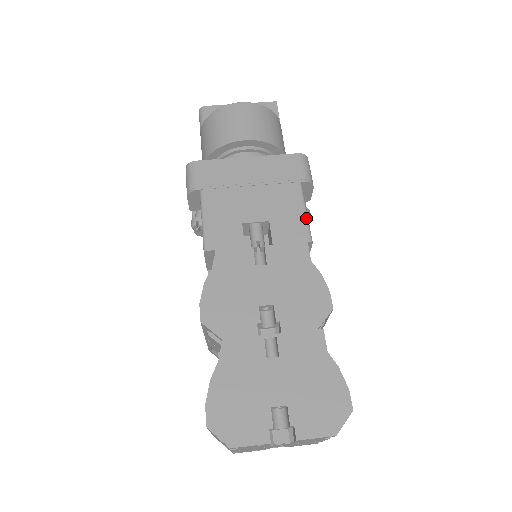
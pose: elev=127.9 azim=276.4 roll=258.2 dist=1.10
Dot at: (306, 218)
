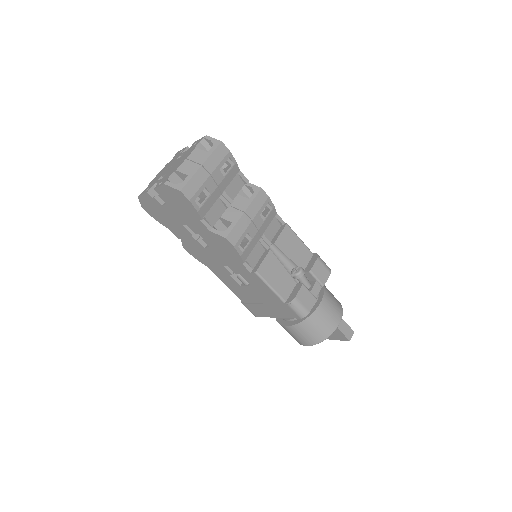
Dot at: occluded
